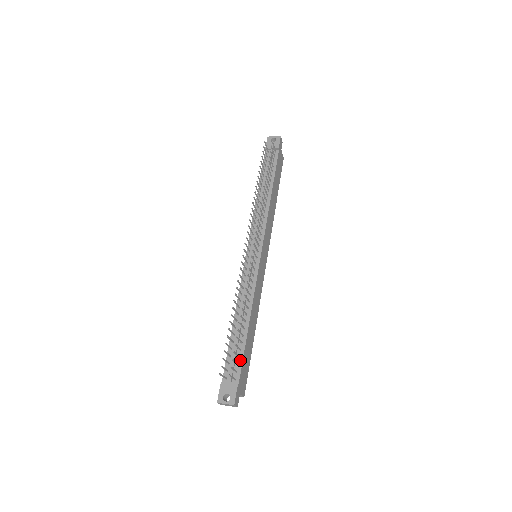
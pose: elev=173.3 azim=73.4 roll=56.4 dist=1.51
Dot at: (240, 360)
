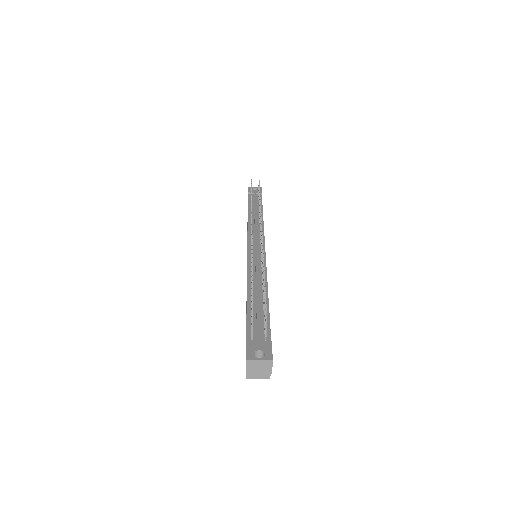
Dot at: occluded
